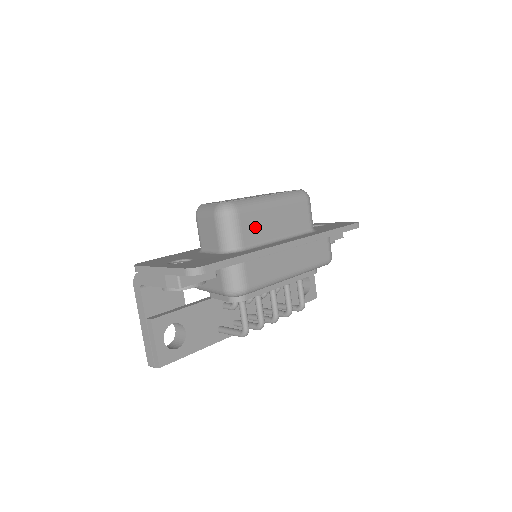
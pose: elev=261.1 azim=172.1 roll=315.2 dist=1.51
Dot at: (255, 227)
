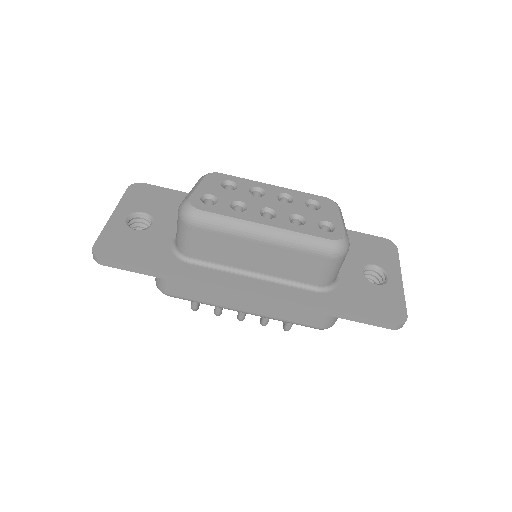
Dot at: (216, 248)
